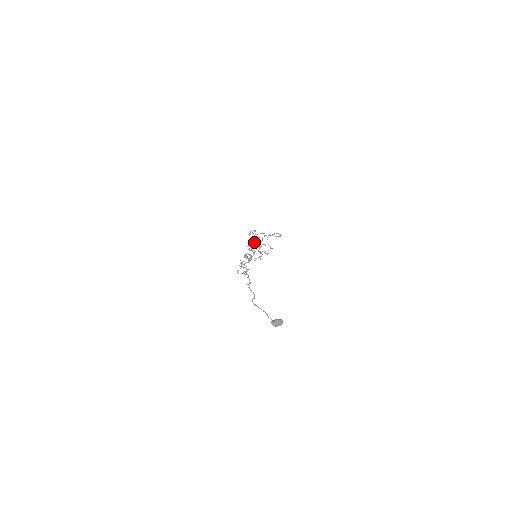
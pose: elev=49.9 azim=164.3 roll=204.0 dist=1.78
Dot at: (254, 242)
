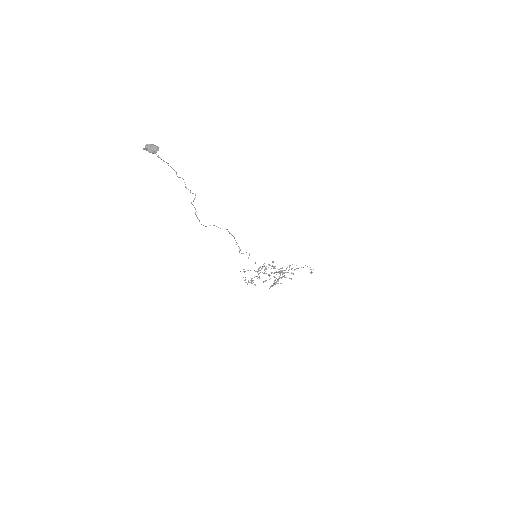
Dot at: (276, 272)
